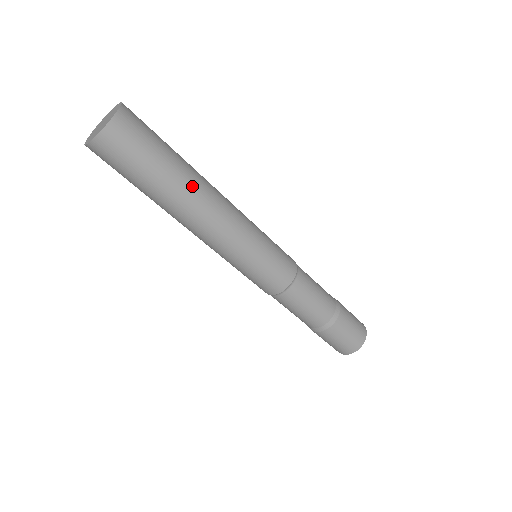
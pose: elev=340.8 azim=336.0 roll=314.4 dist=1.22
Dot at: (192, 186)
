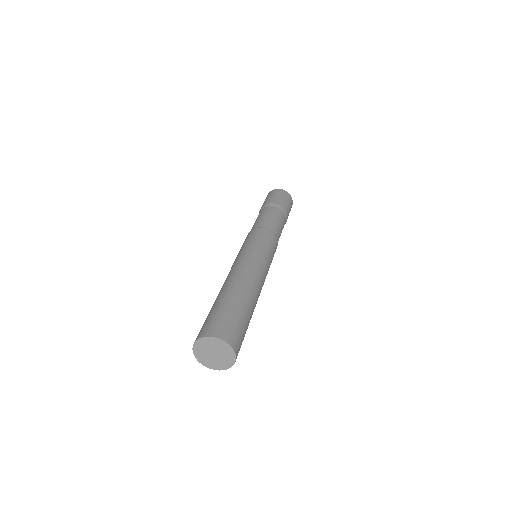
Dot at: (254, 303)
